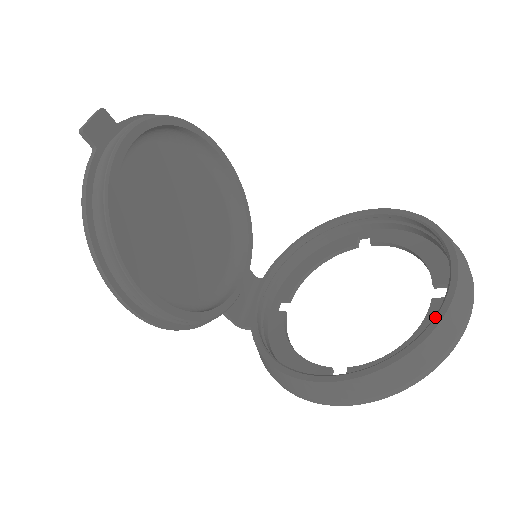
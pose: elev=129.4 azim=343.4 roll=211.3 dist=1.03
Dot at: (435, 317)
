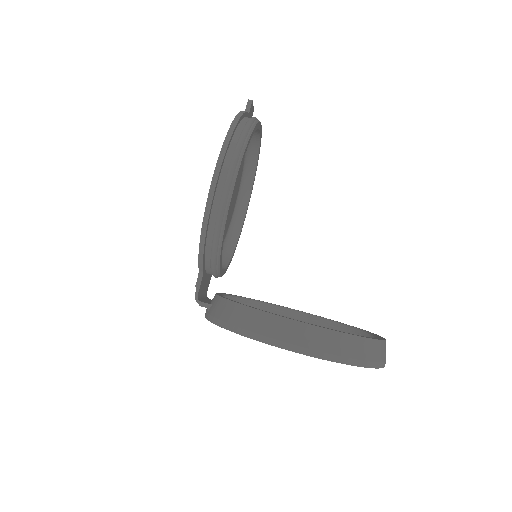
Dot at: (378, 338)
